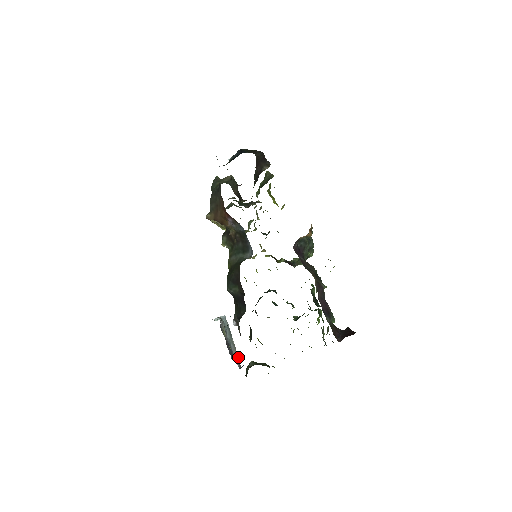
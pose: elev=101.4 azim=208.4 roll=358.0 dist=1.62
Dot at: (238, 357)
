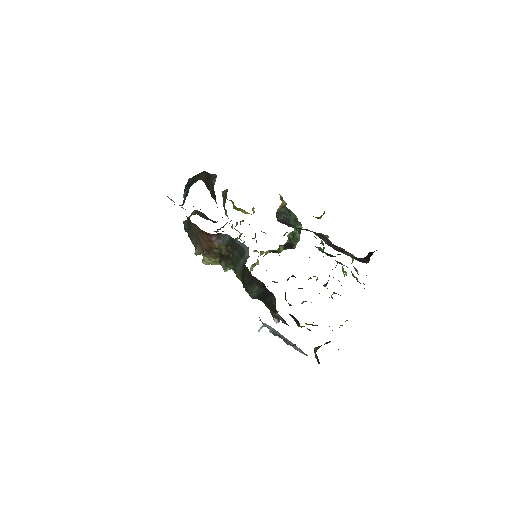
Dot at: (300, 349)
